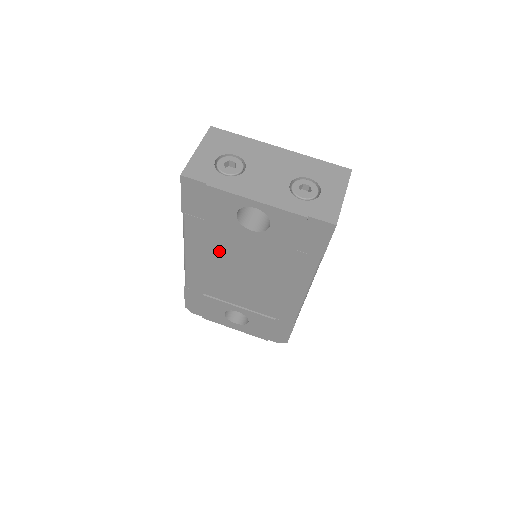
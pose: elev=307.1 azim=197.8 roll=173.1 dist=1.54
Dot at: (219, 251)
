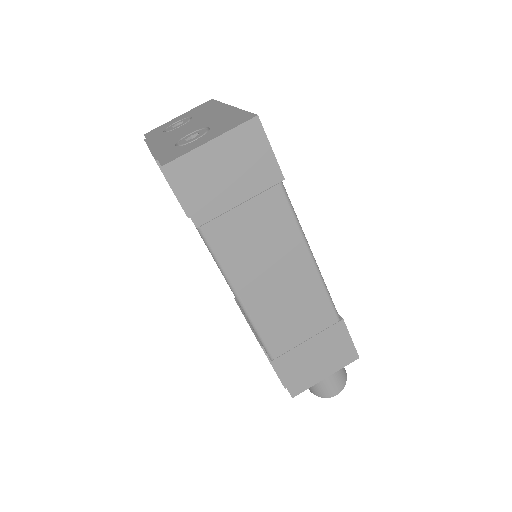
Dot at: occluded
